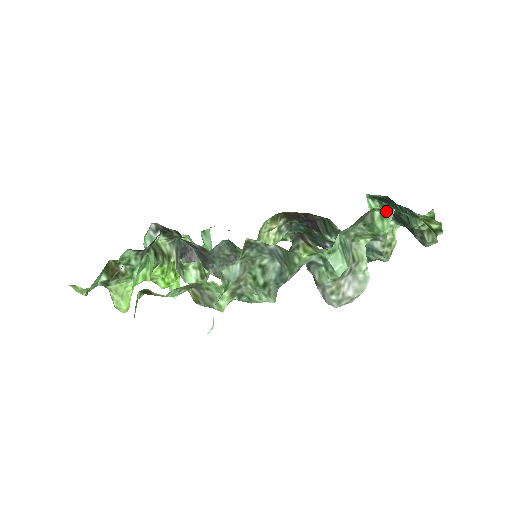
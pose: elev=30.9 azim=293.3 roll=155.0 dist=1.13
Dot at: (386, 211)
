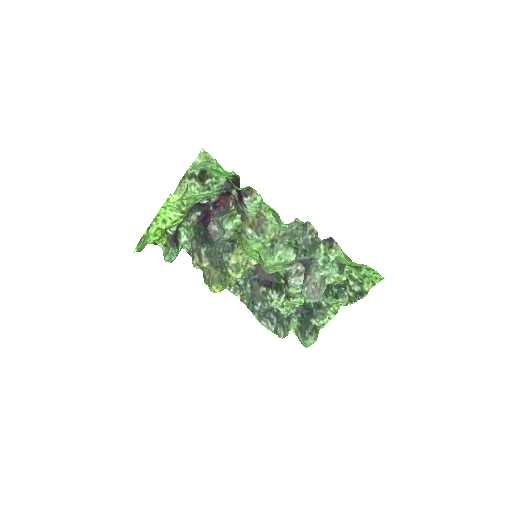
Dot at: (350, 271)
